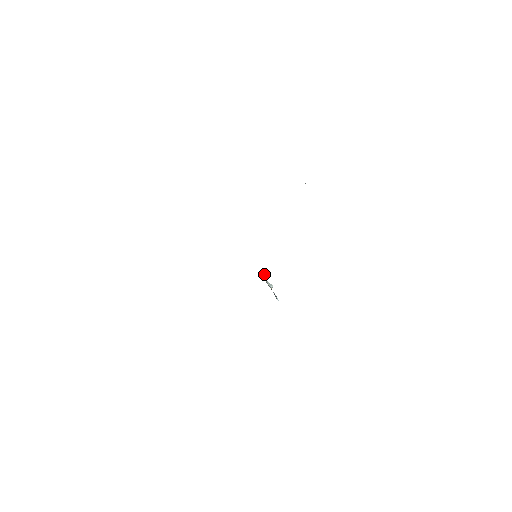
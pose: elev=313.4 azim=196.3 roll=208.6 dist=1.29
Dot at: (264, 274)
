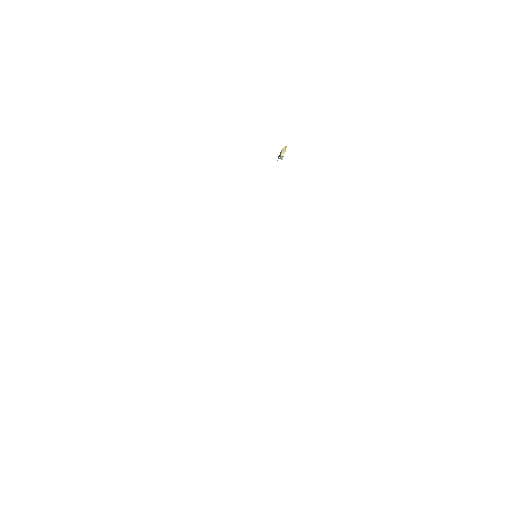
Dot at: (283, 155)
